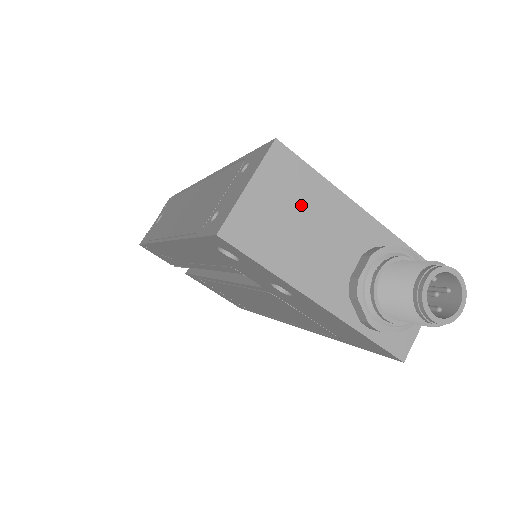
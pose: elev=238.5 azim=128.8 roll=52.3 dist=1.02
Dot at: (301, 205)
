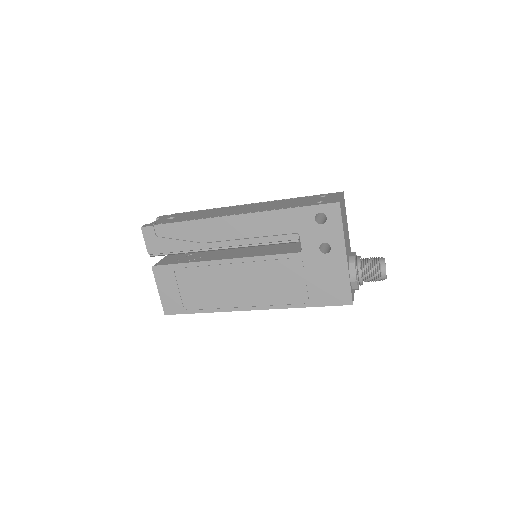
Dot at: (345, 218)
